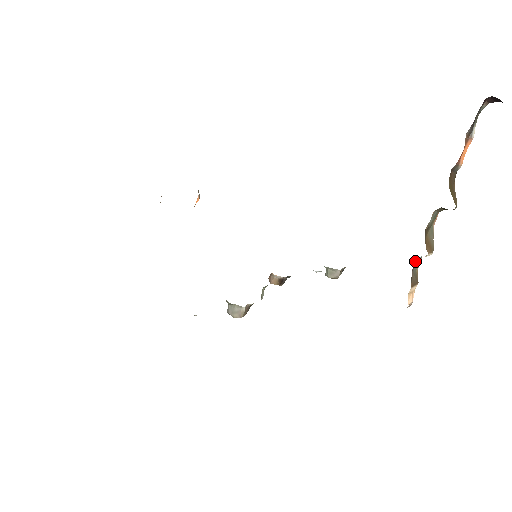
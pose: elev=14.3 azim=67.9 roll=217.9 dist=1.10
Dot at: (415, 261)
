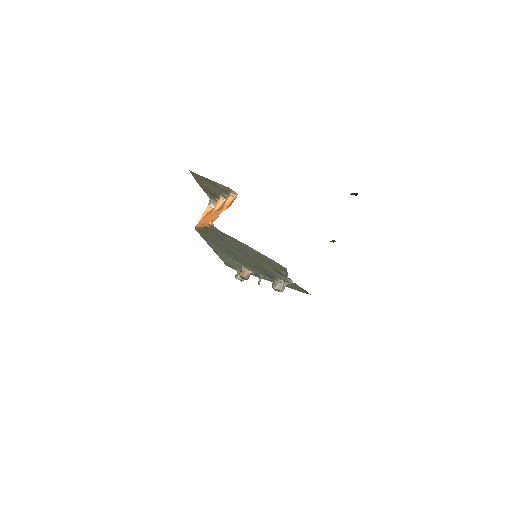
Dot at: occluded
